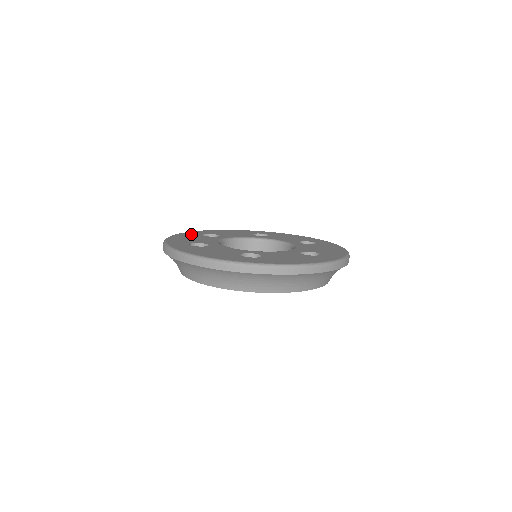
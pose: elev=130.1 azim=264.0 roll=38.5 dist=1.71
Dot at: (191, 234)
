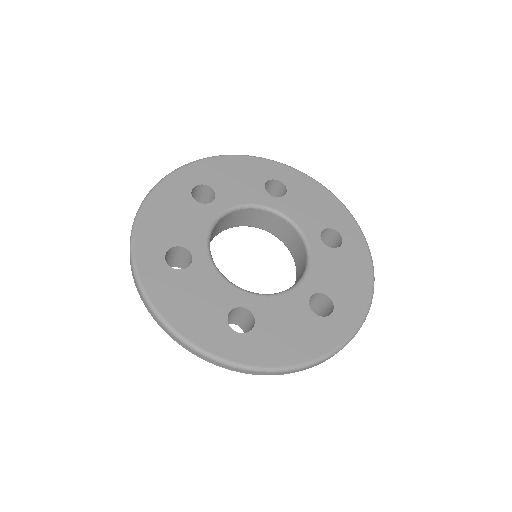
Dot at: (161, 279)
